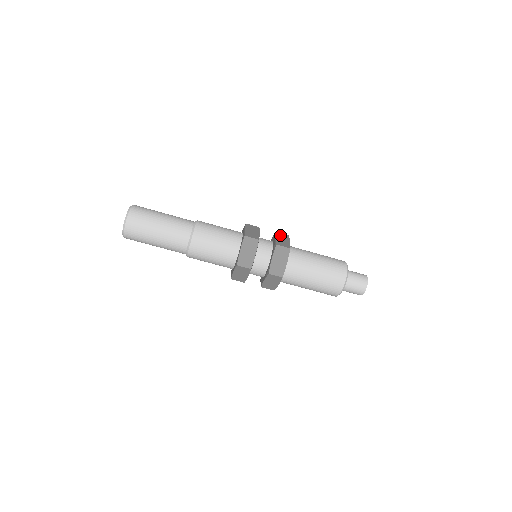
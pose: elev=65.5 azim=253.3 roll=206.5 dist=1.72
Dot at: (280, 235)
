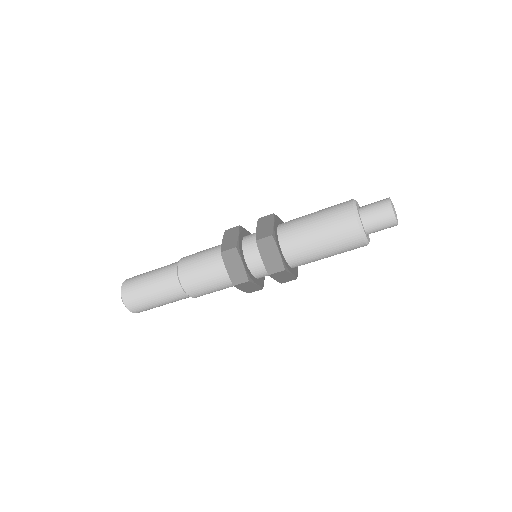
Dot at: (263, 246)
